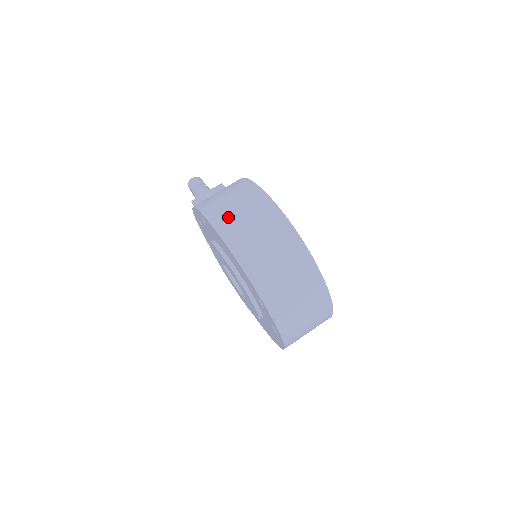
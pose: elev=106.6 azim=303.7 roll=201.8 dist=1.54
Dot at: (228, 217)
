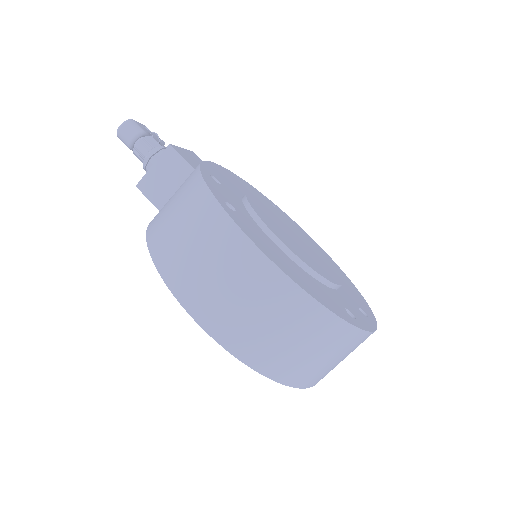
Dot at: (211, 300)
